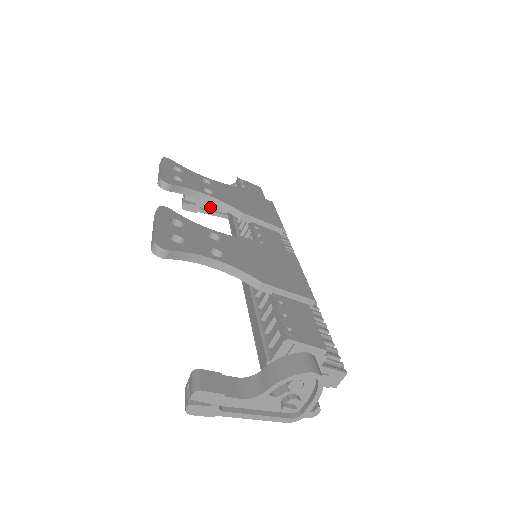
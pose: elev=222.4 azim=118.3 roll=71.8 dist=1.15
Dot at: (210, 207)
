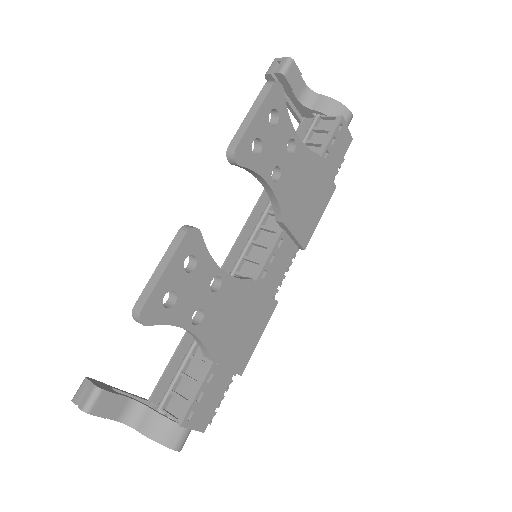
Dot at: occluded
